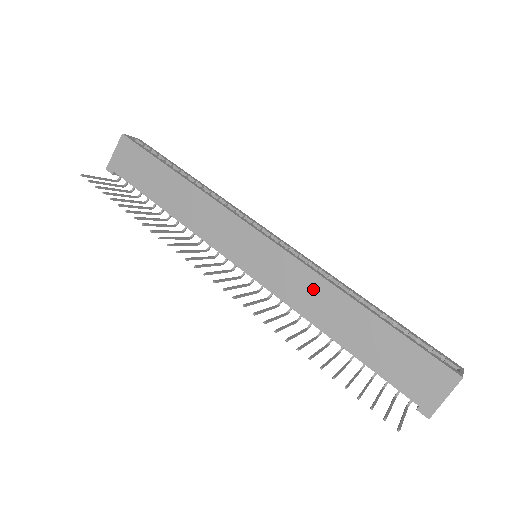
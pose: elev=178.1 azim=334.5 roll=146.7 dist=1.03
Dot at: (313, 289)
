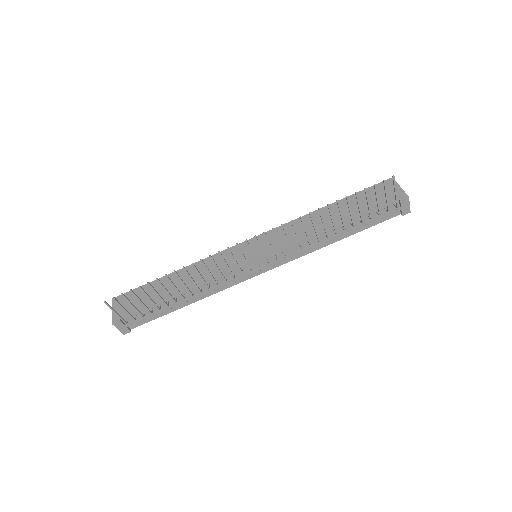
Dot at: (299, 226)
